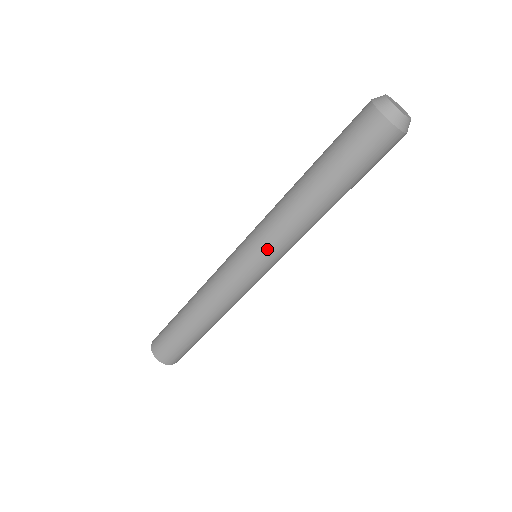
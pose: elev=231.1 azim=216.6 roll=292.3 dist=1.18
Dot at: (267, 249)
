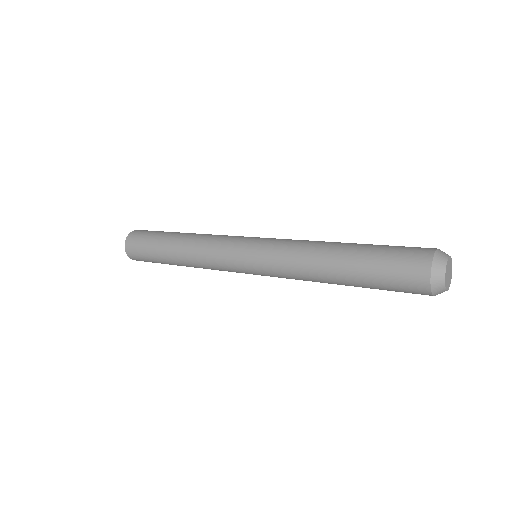
Dot at: occluded
